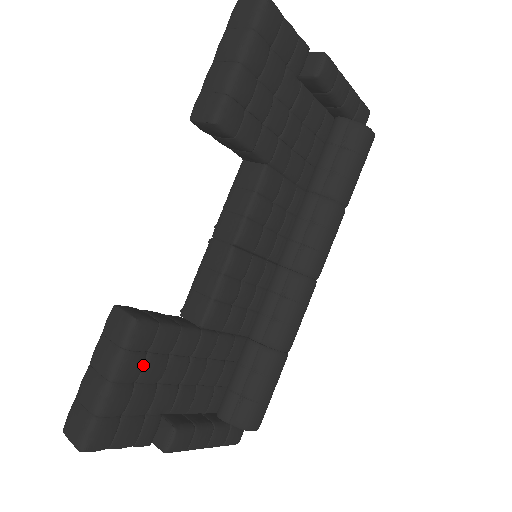
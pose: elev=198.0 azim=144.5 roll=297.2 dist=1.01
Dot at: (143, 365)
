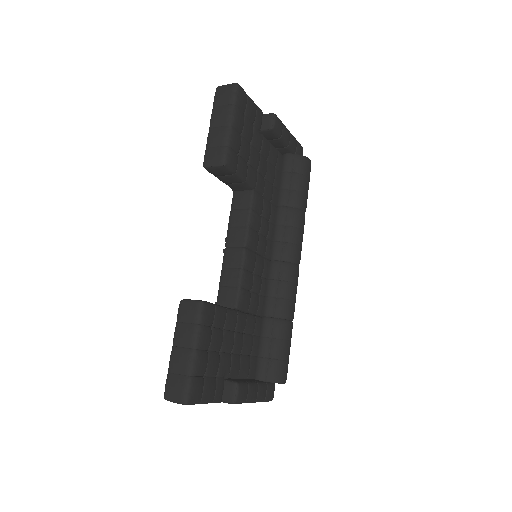
Dot at: (211, 336)
